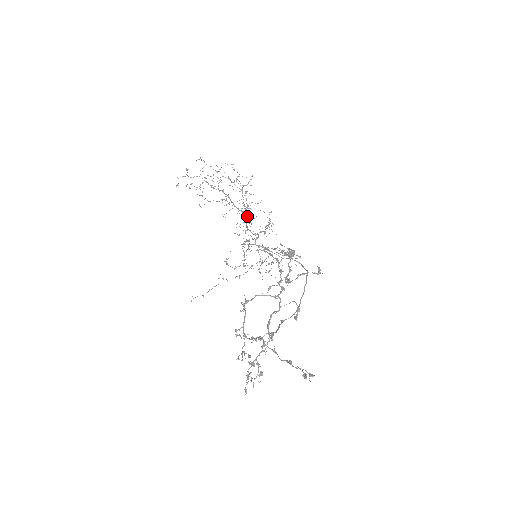
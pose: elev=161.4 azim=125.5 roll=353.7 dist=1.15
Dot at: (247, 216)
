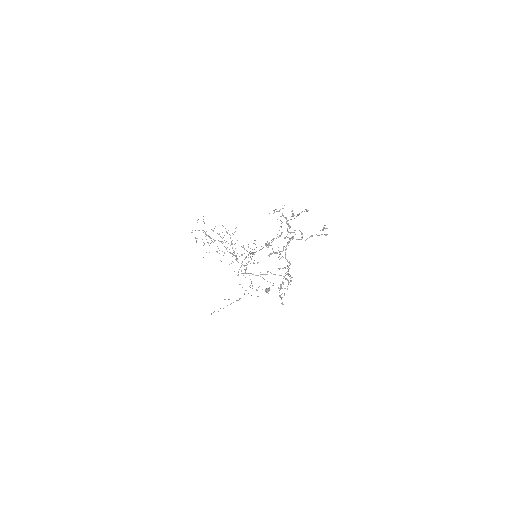
Dot at: (236, 257)
